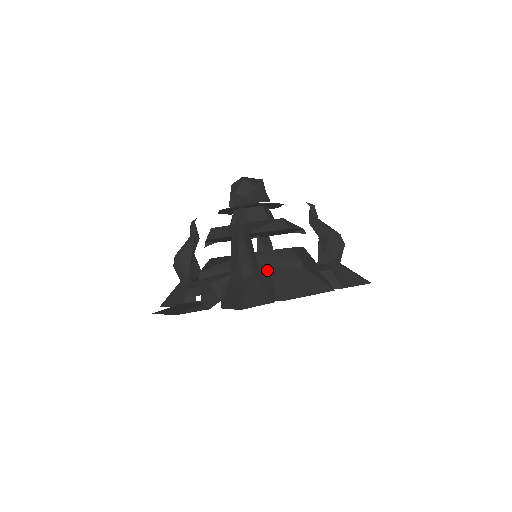
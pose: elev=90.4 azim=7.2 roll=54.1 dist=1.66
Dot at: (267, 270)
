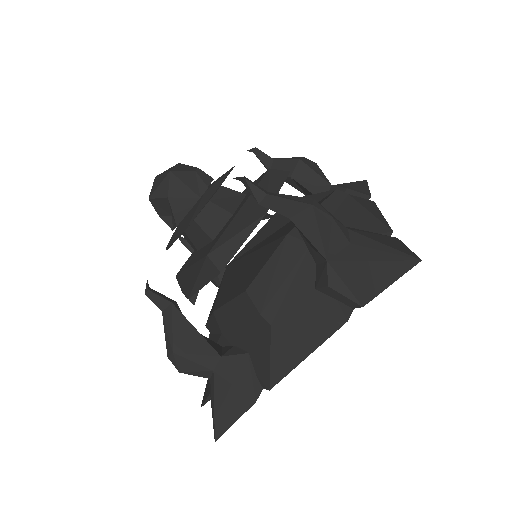
Dot at: (238, 337)
